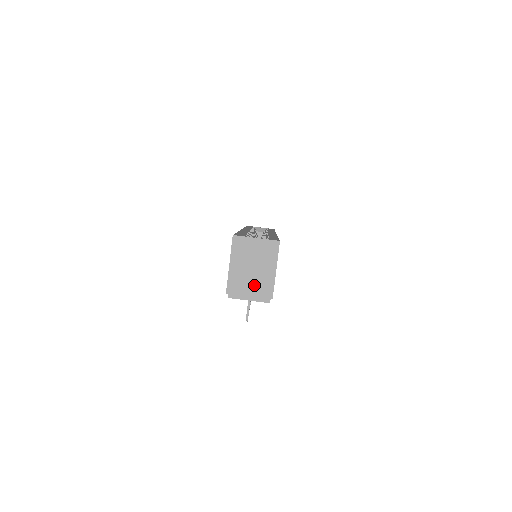
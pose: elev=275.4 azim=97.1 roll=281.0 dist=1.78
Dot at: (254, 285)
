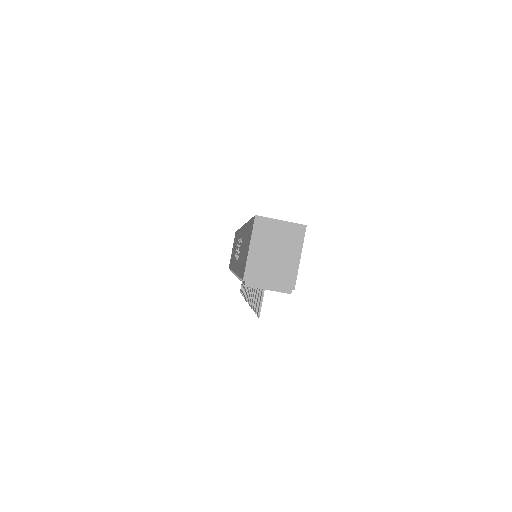
Dot at: (275, 273)
